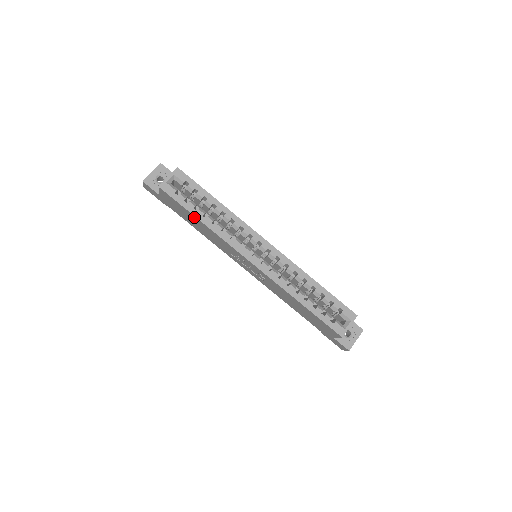
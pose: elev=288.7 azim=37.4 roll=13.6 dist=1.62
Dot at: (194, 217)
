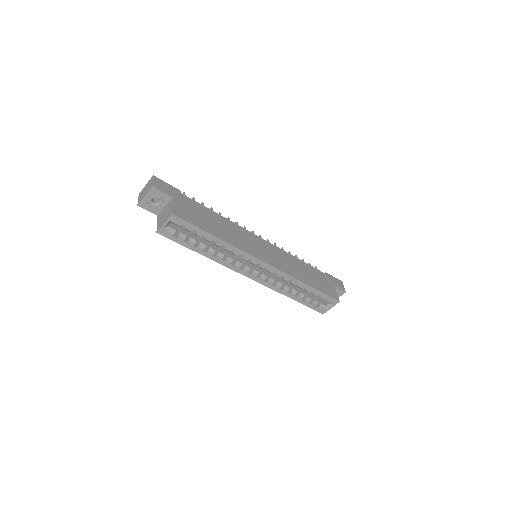
Dot at: (195, 249)
